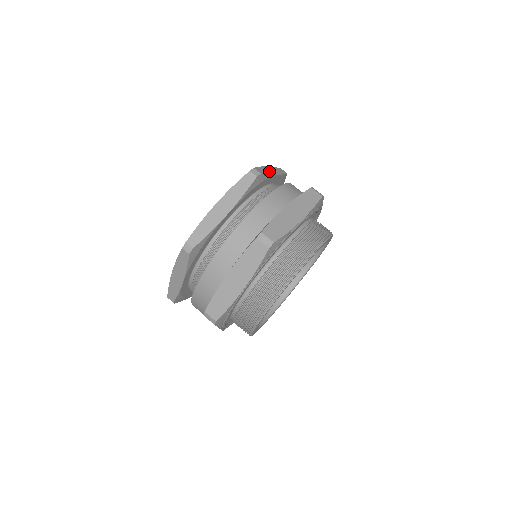
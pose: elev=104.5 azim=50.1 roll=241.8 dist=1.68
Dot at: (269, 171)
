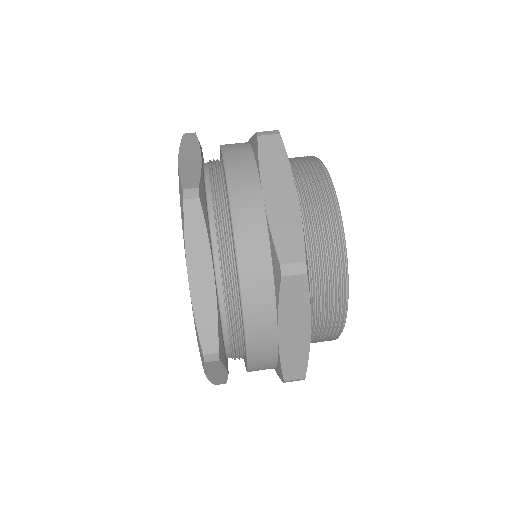
Dot at: occluded
